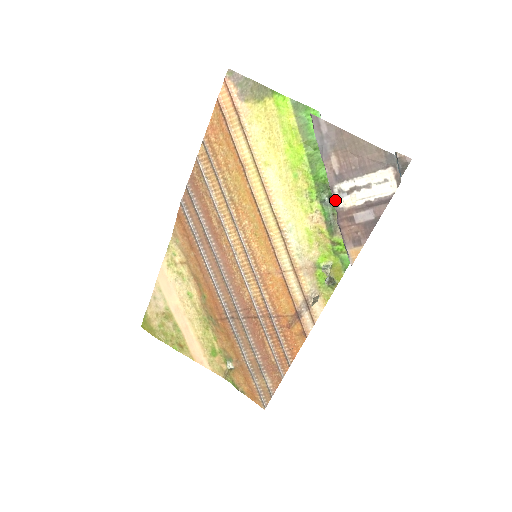
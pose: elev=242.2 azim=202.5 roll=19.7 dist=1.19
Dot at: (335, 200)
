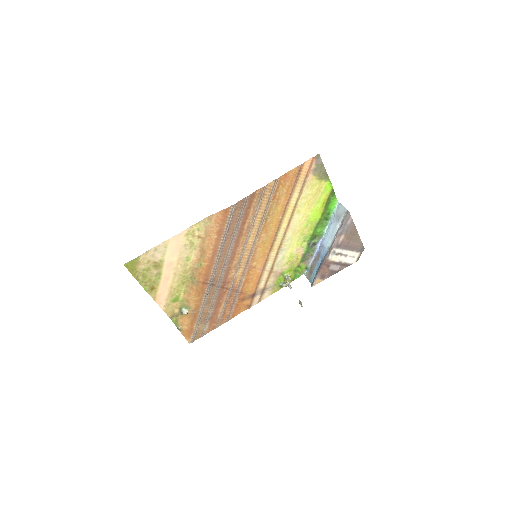
Dot at: (329, 255)
